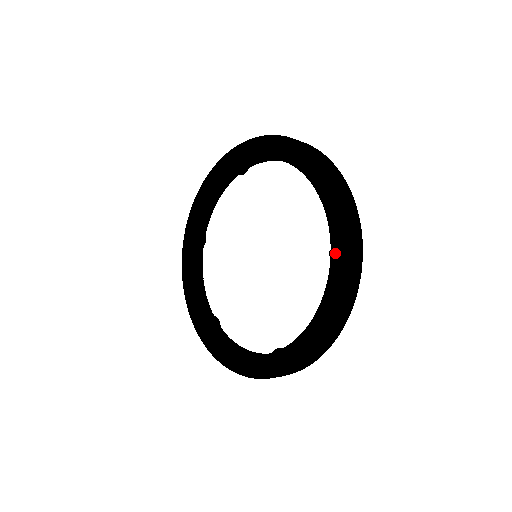
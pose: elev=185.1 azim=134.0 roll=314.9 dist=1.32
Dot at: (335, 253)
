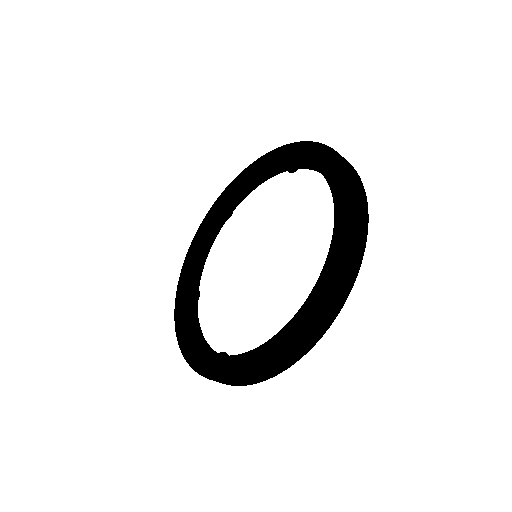
Dot at: (332, 180)
